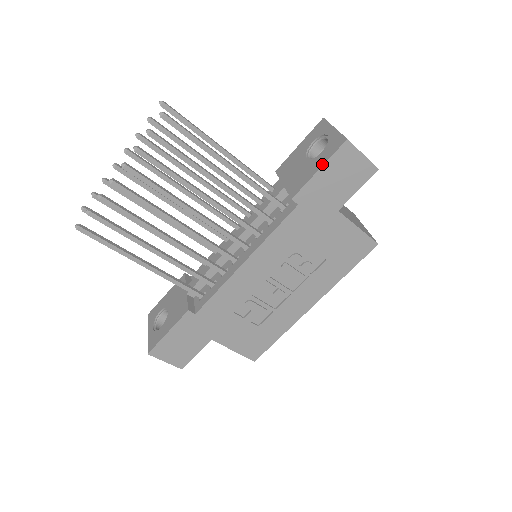
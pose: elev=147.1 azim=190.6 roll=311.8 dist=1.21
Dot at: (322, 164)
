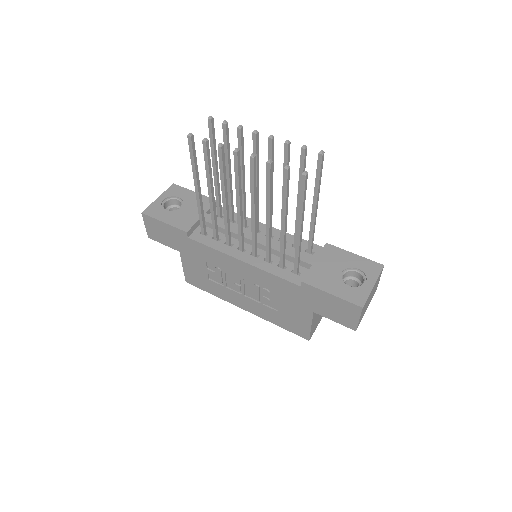
Dot at: (337, 295)
